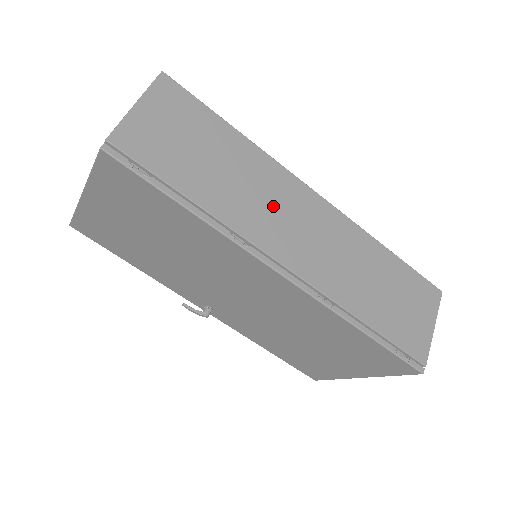
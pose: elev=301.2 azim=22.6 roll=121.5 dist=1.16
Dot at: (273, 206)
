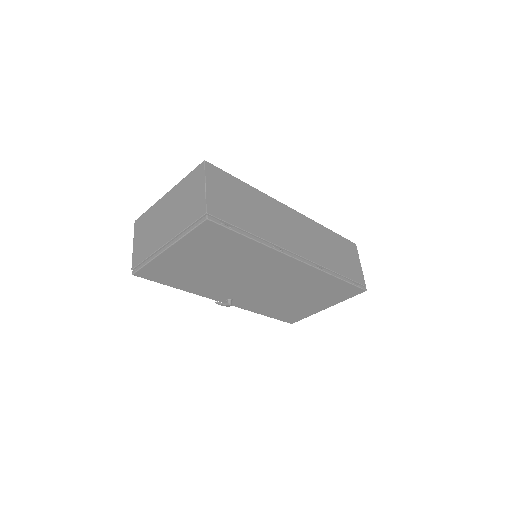
Dot at: (280, 223)
